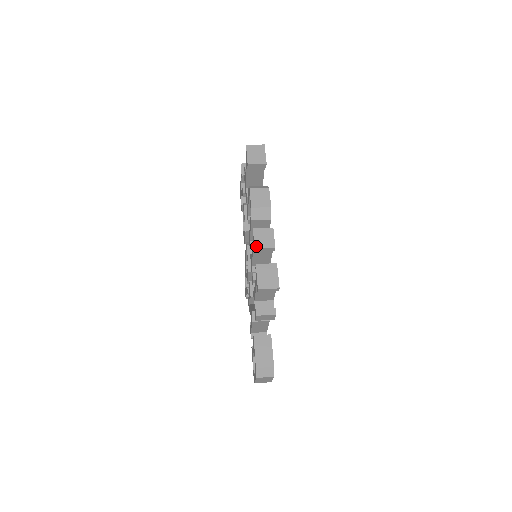
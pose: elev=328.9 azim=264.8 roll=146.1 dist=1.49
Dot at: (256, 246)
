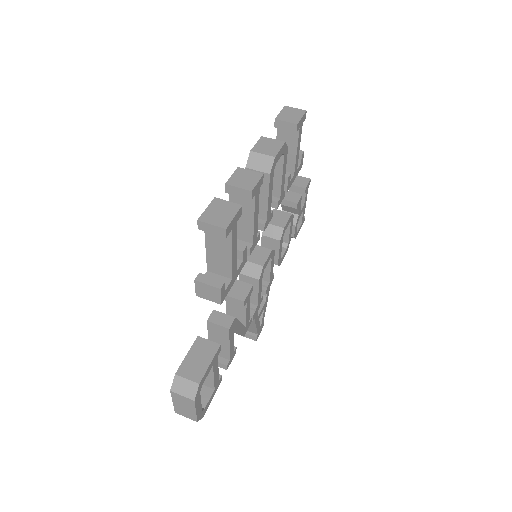
Dot at: (229, 182)
